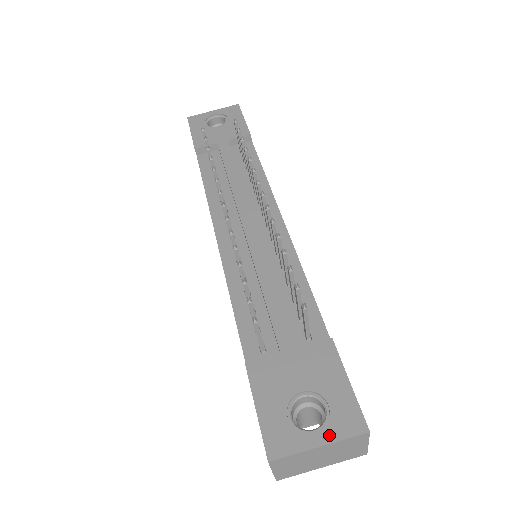
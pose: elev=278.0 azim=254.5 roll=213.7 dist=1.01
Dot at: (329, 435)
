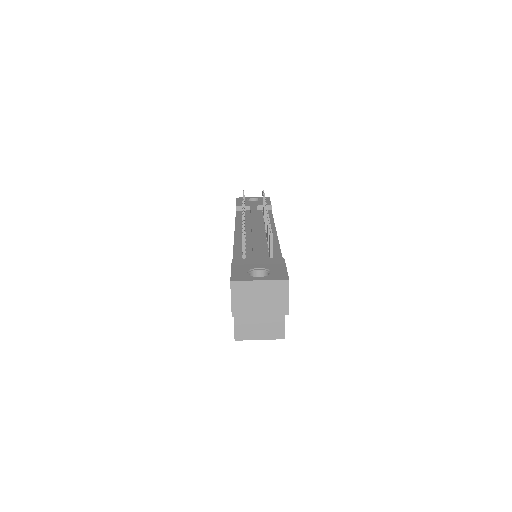
Dot at: (267, 278)
